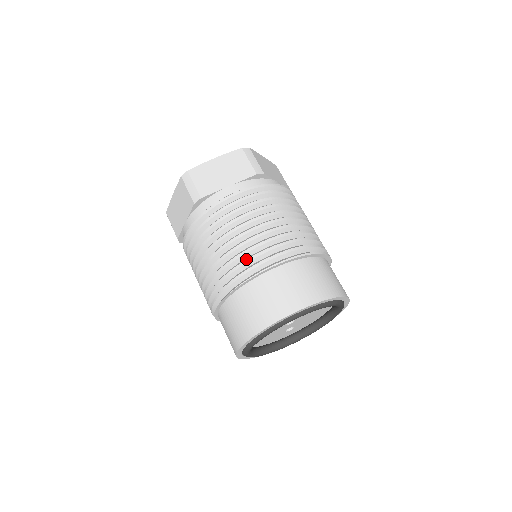
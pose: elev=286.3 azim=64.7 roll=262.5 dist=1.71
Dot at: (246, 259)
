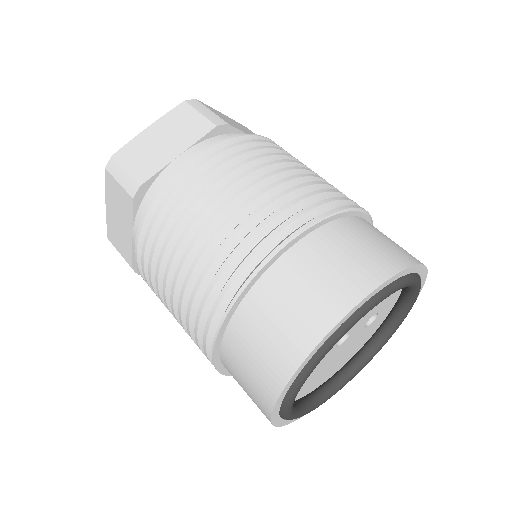
Dot at: occluded
